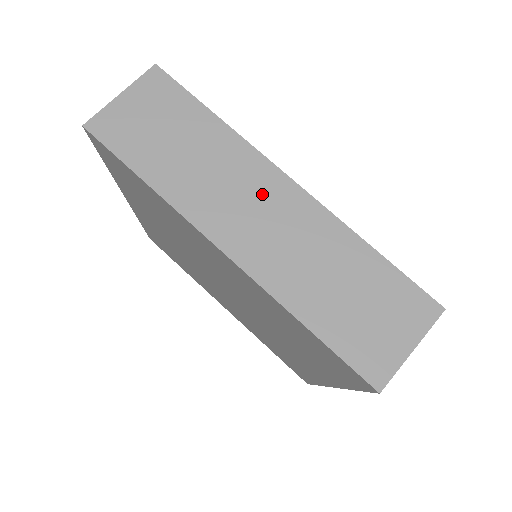
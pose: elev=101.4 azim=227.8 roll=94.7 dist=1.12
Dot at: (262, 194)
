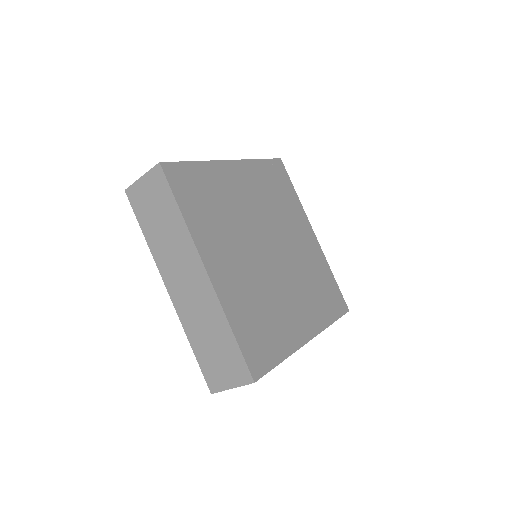
Dot at: (190, 271)
